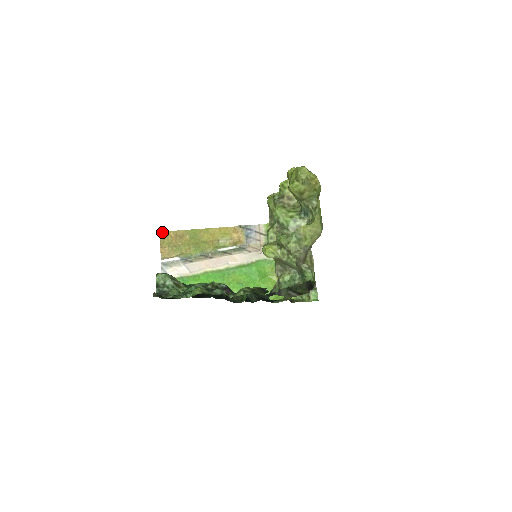
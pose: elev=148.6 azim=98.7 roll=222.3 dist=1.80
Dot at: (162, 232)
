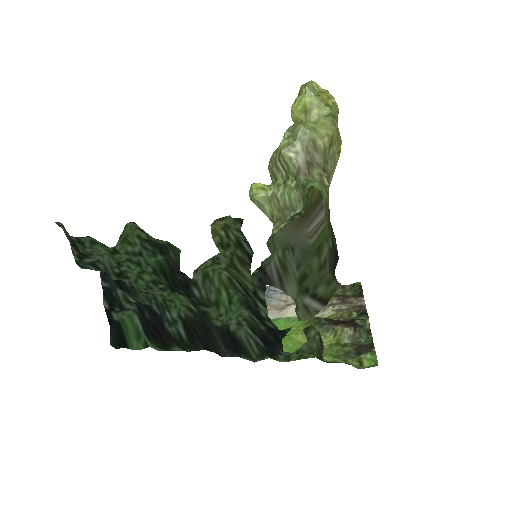
Dot at: occluded
